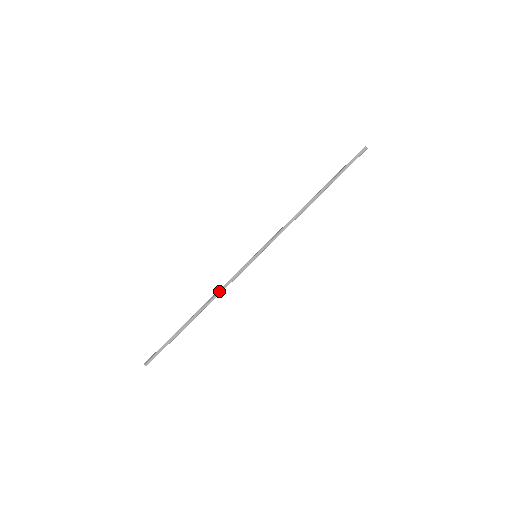
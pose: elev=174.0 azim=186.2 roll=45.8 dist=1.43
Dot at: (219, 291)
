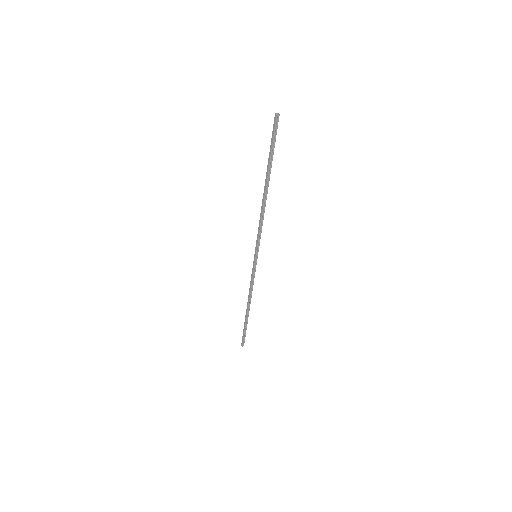
Dot at: (249, 289)
